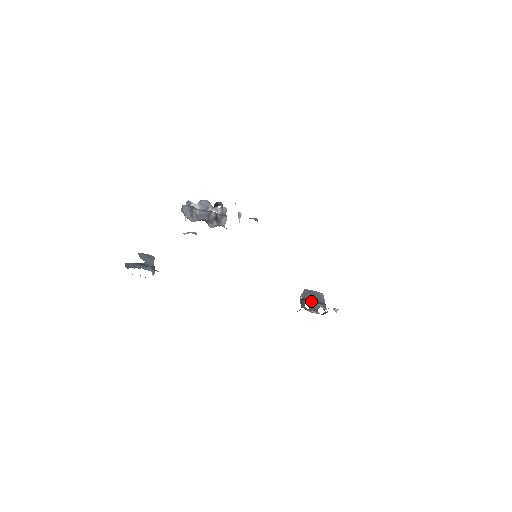
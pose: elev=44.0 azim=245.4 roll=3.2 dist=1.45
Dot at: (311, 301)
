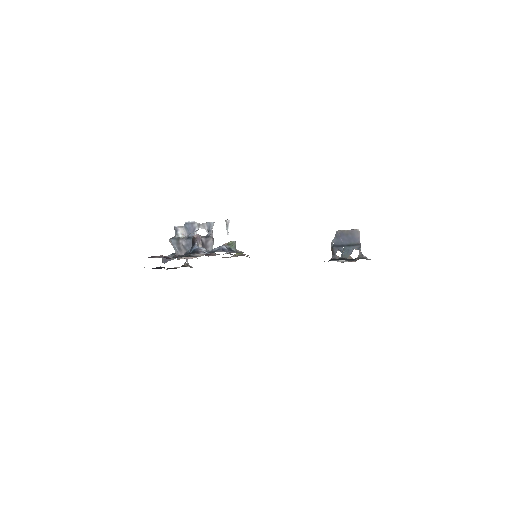
Dot at: (343, 246)
